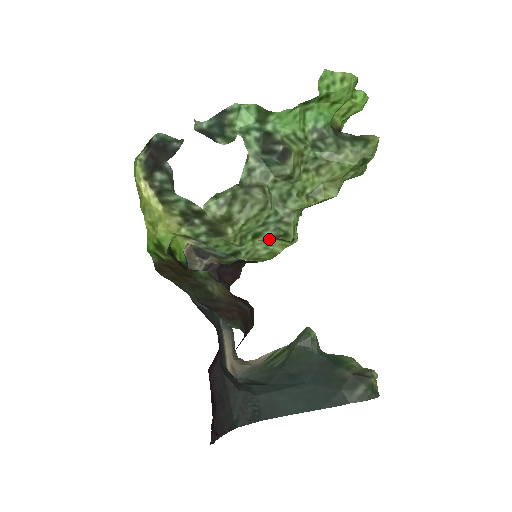
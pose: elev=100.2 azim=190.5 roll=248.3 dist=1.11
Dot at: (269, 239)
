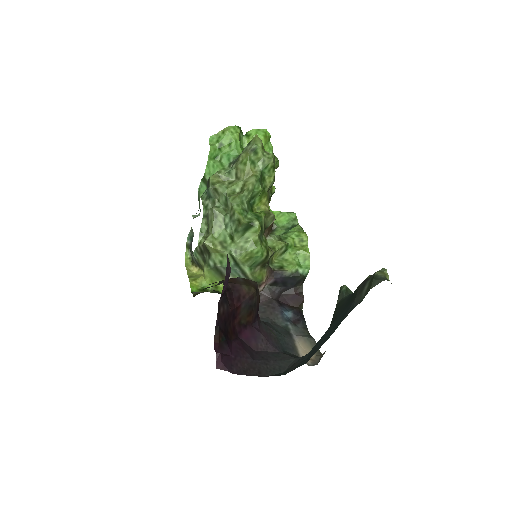
Dot at: (239, 233)
